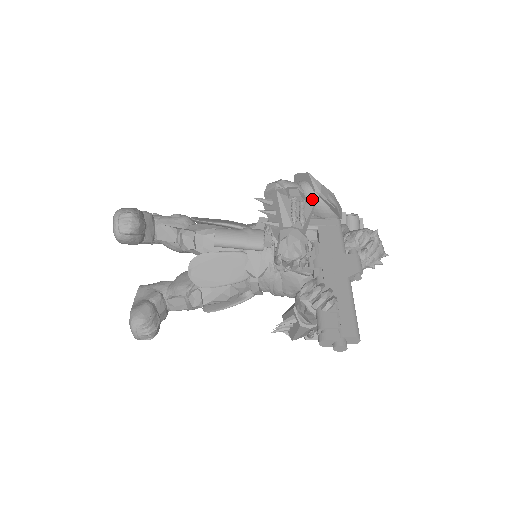
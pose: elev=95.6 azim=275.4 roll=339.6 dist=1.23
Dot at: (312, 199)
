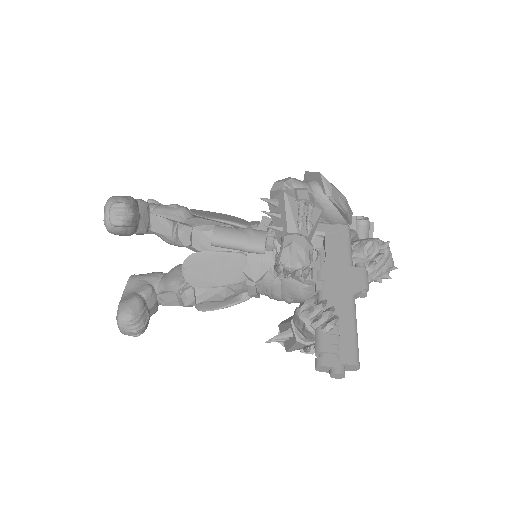
Dot at: (321, 202)
